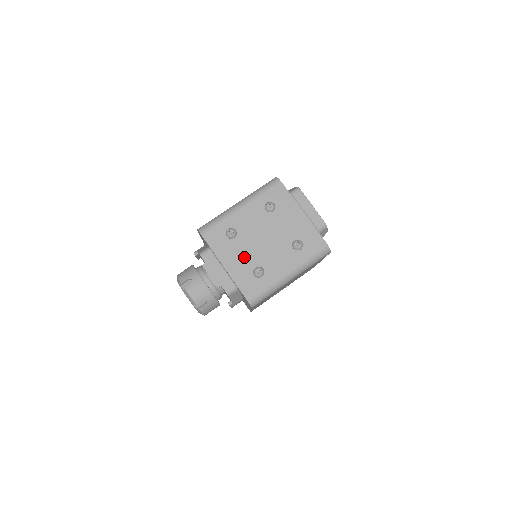
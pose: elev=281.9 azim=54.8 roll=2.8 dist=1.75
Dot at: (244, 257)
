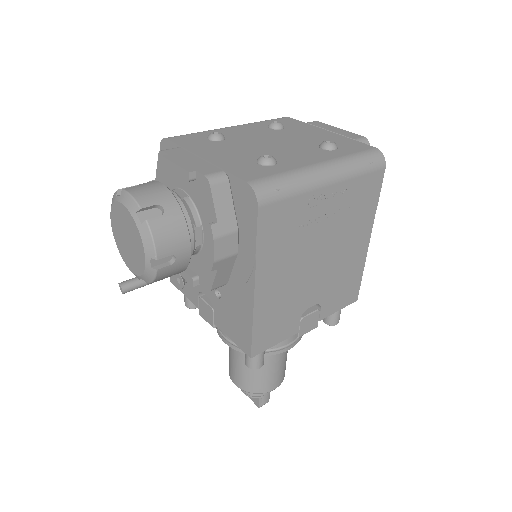
Dot at: (239, 152)
